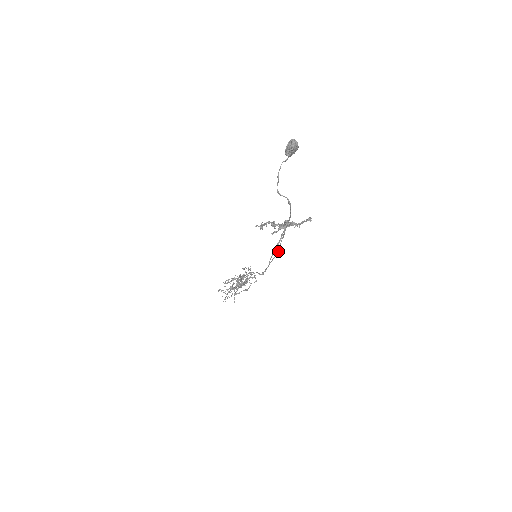
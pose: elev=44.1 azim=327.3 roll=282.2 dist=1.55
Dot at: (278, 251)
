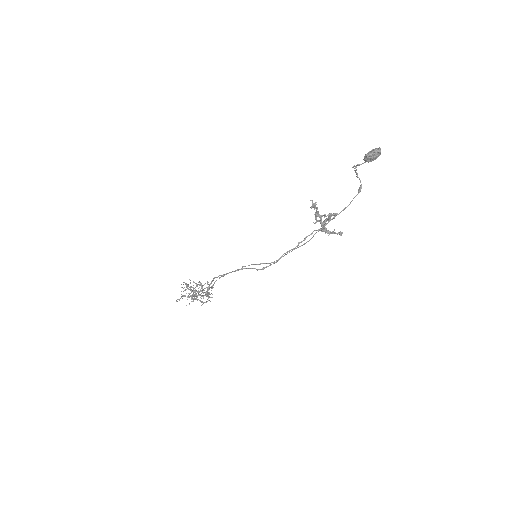
Dot at: occluded
